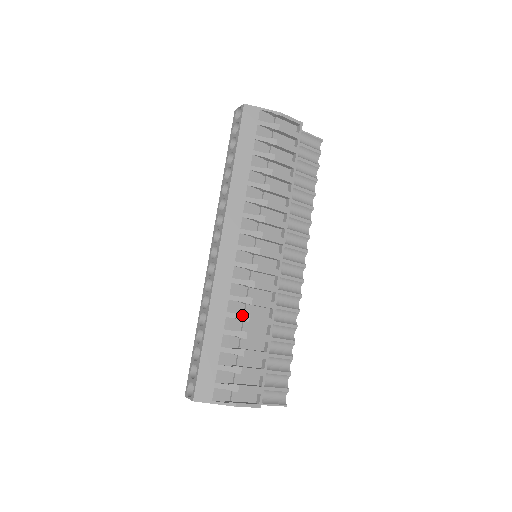
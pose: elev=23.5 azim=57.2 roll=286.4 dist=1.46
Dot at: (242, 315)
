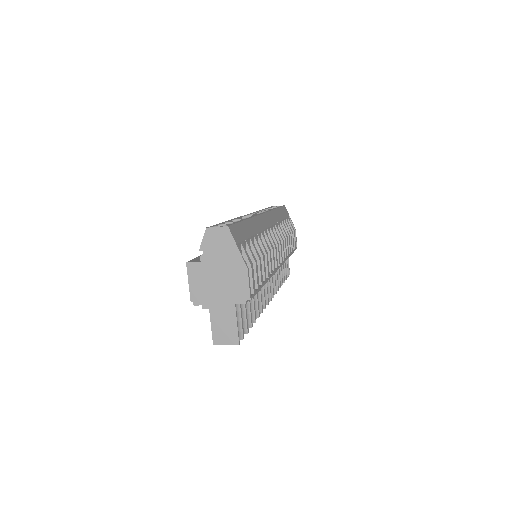
Dot at: (264, 246)
